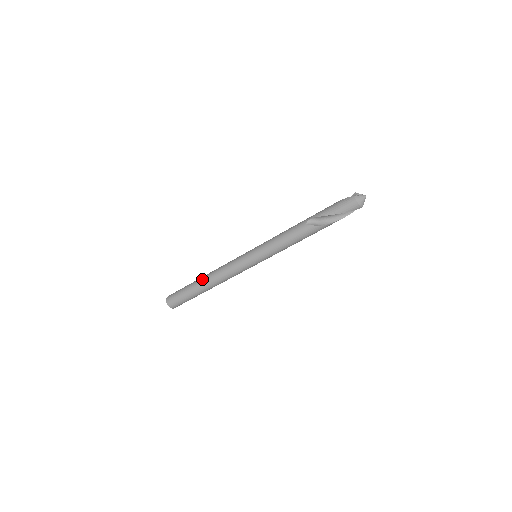
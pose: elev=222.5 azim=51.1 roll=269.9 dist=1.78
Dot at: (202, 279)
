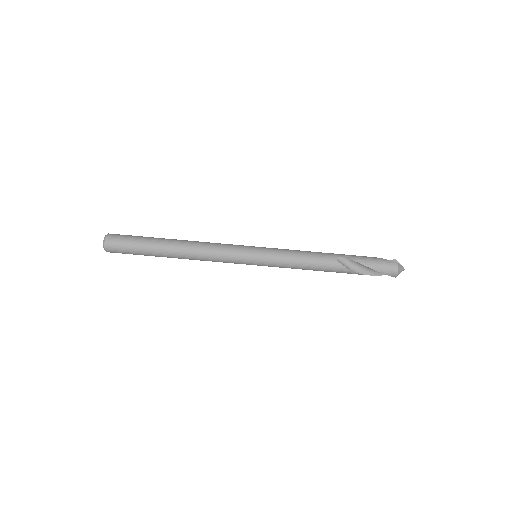
Dot at: (175, 242)
